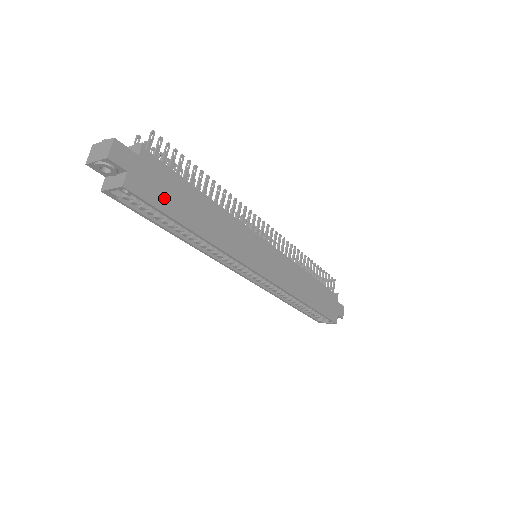
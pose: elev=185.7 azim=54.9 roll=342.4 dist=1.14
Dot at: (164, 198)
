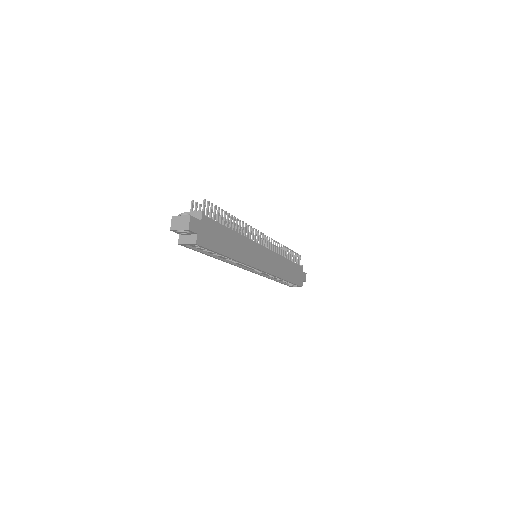
Dot at: (214, 242)
